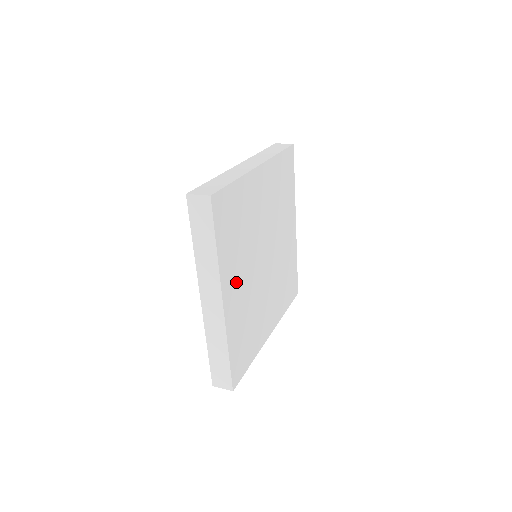
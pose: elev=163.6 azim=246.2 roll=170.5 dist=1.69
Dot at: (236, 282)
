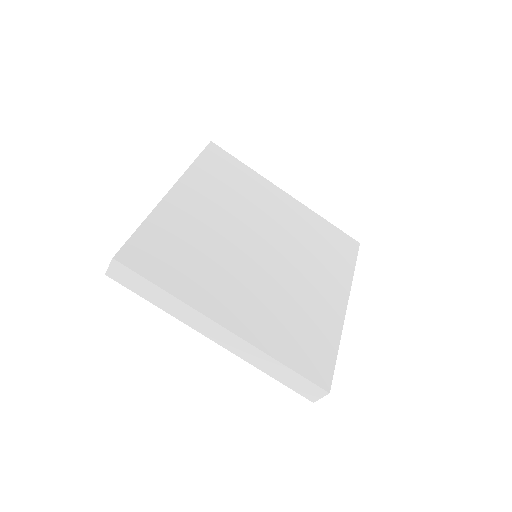
Dot at: (200, 203)
